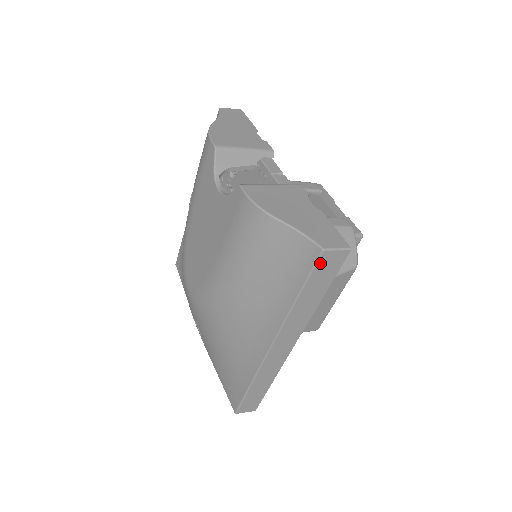
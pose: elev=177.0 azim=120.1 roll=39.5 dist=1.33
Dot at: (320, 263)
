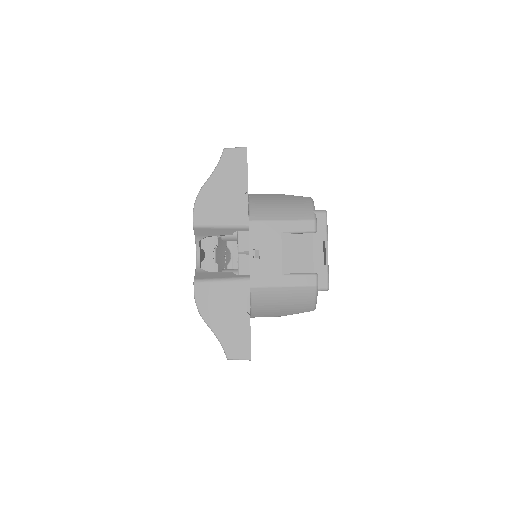
Dot at: occluded
